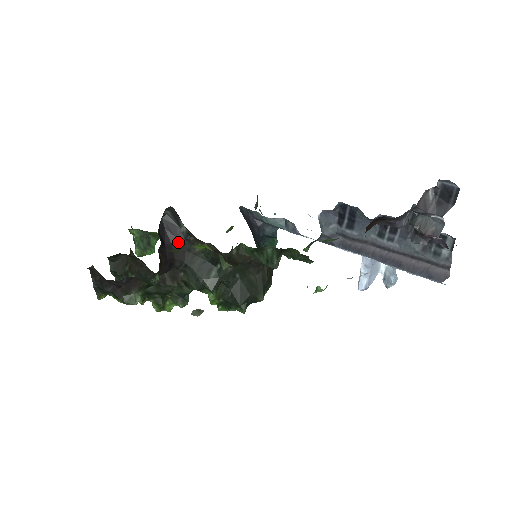
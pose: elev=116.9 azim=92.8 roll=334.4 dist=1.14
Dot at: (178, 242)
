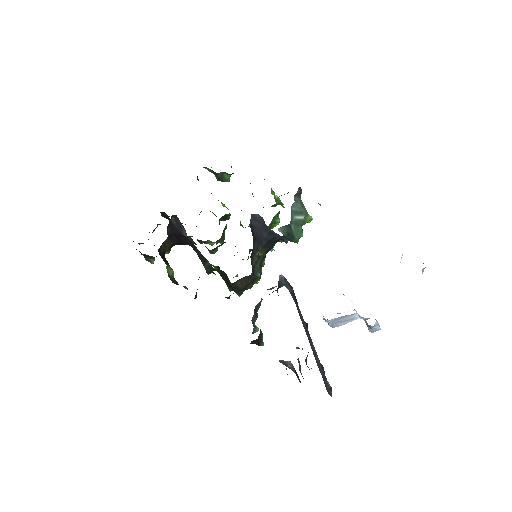
Dot at: (183, 236)
